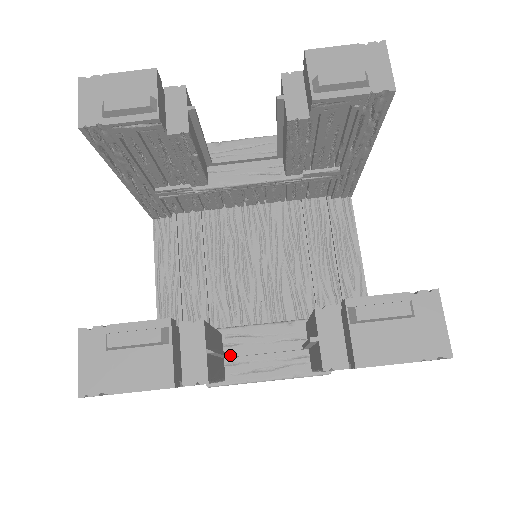
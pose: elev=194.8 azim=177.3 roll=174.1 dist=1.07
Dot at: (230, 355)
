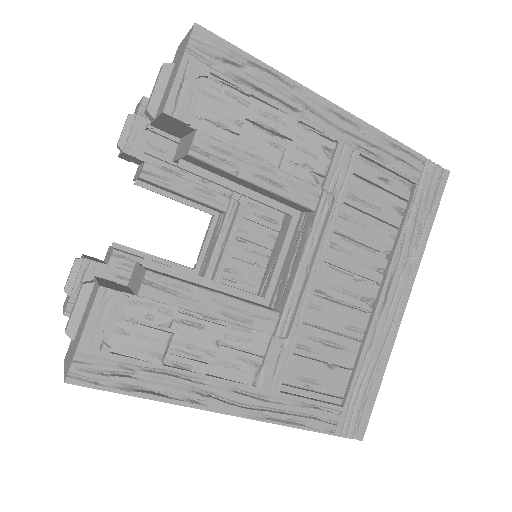
Dot at: (264, 296)
